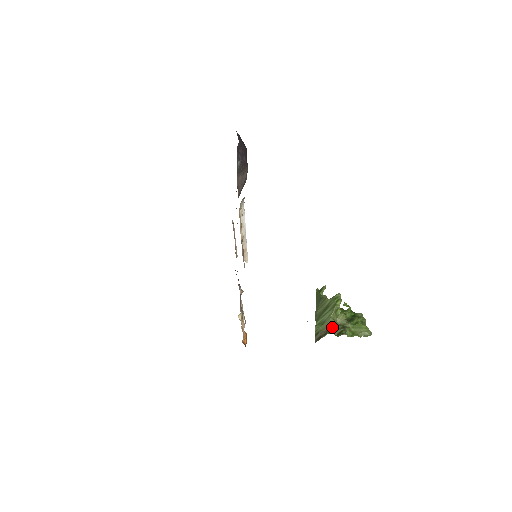
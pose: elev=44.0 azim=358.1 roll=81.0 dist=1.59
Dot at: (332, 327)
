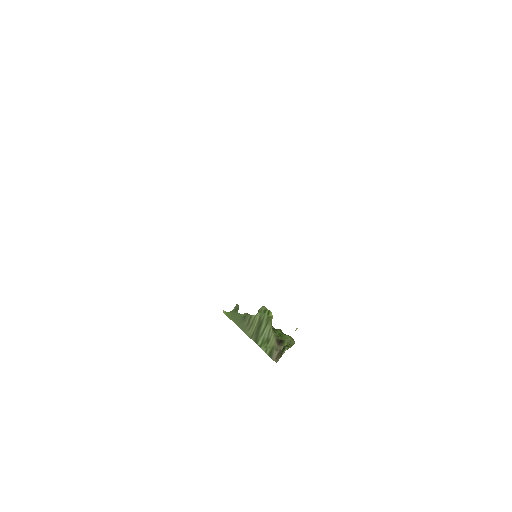
Dot at: (282, 340)
